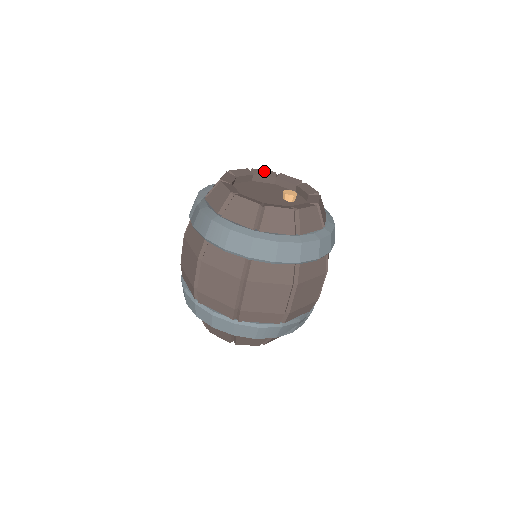
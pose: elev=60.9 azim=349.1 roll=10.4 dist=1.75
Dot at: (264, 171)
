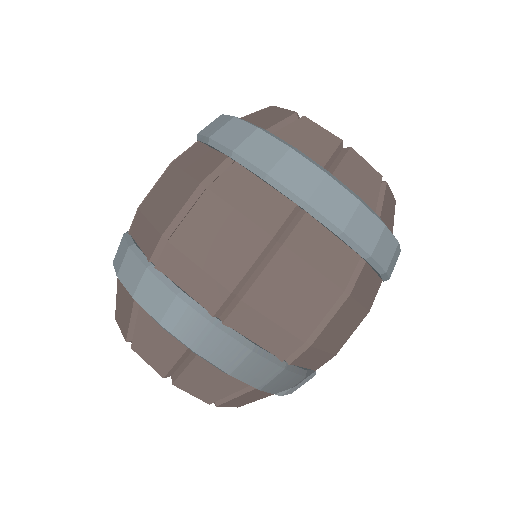
Dot at: occluded
